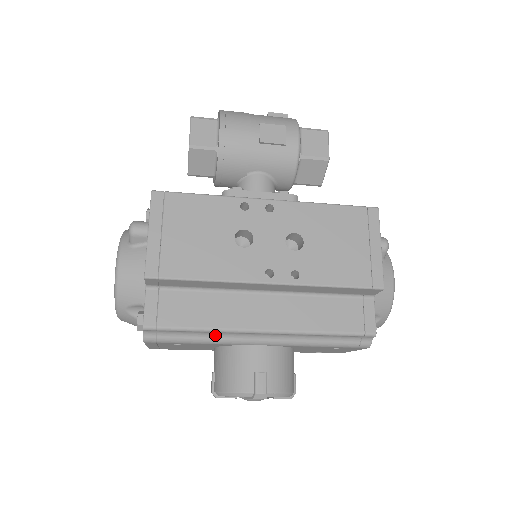
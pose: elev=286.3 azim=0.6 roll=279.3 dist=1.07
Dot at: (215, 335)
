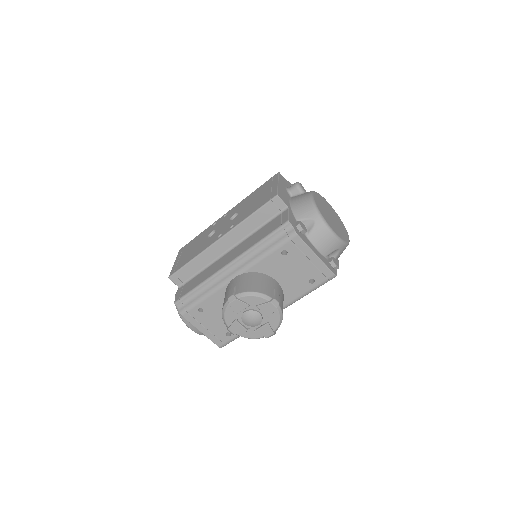
Dot at: (209, 287)
